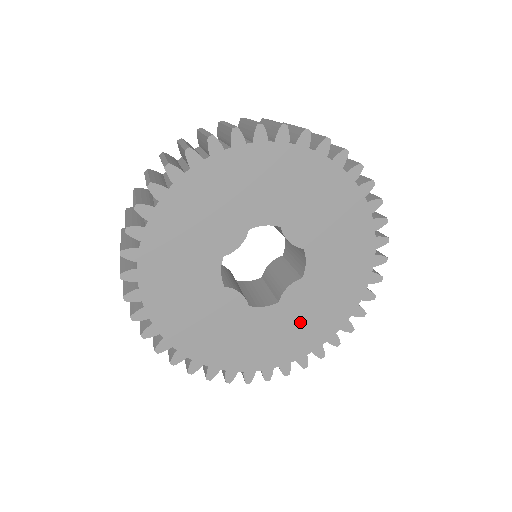
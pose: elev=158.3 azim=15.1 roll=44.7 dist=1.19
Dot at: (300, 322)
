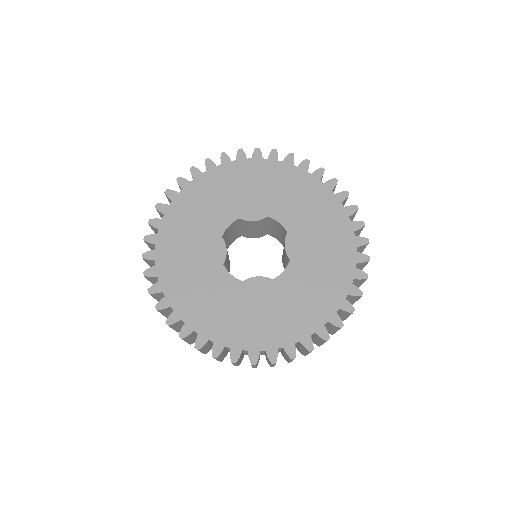
Dot at: (243, 312)
